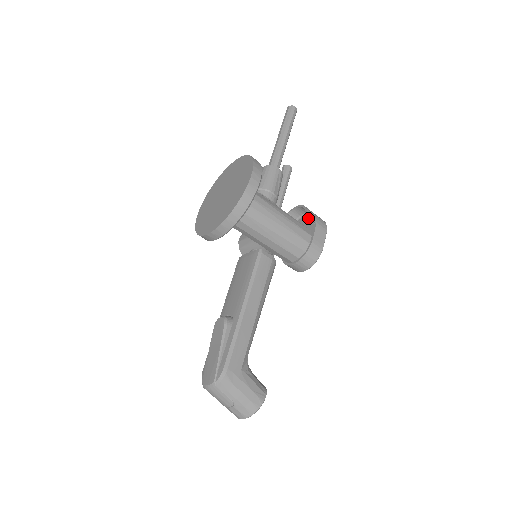
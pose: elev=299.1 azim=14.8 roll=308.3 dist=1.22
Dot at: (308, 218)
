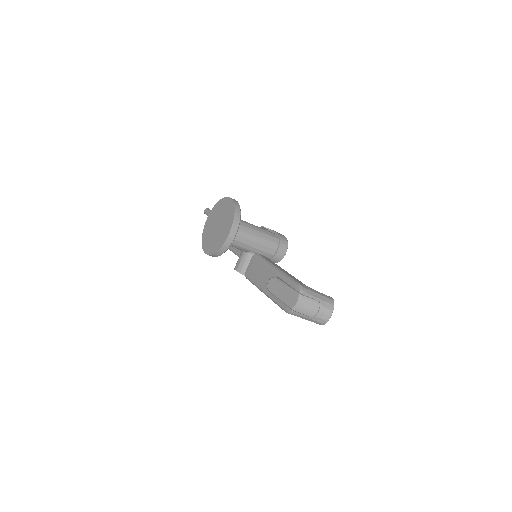
Dot at: occluded
